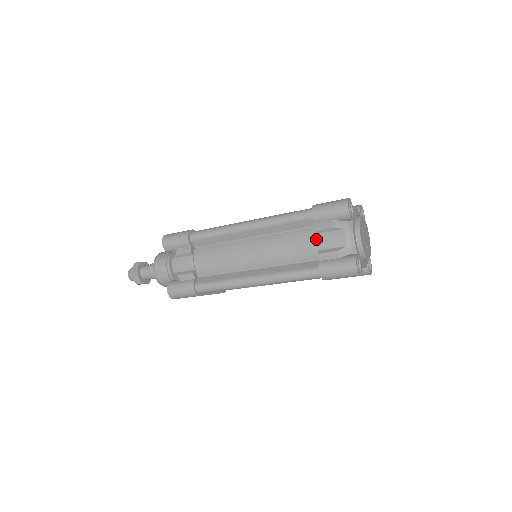
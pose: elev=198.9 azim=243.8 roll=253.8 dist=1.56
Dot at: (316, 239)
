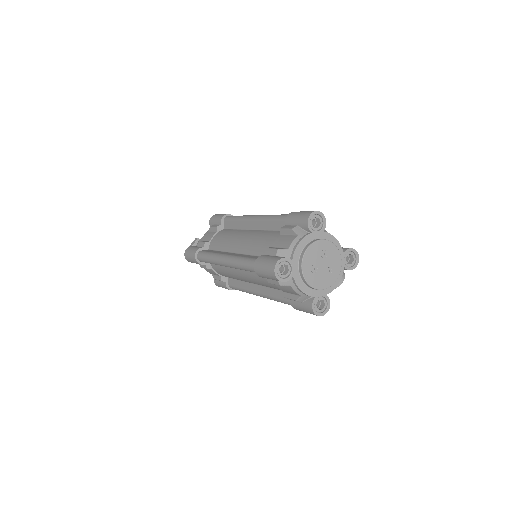
Dot at: occluded
